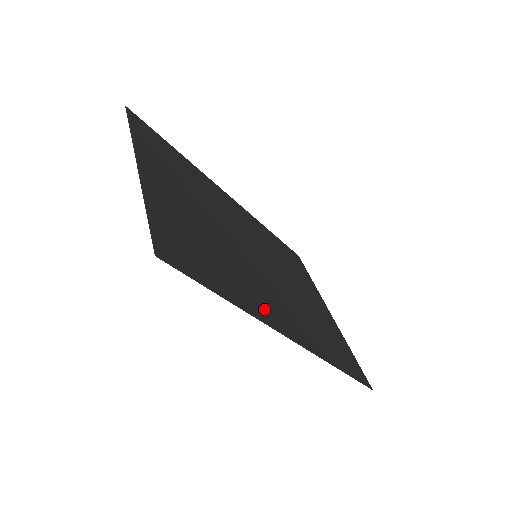
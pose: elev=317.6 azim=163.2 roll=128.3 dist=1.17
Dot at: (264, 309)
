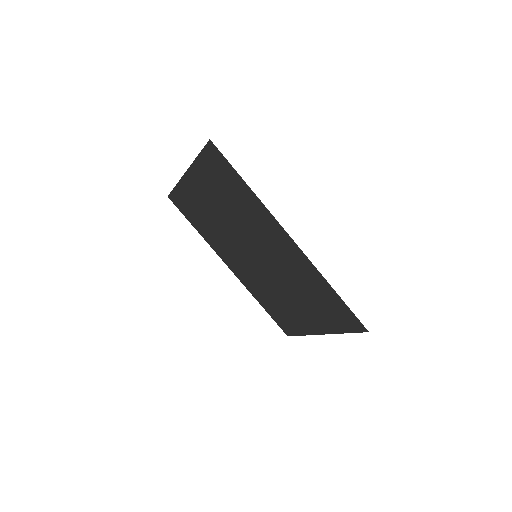
Dot at: (268, 222)
